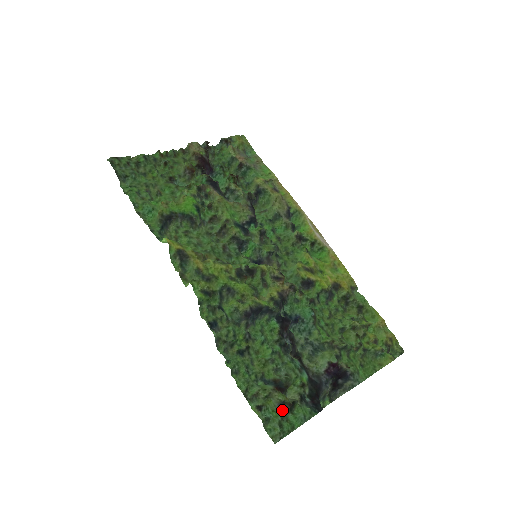
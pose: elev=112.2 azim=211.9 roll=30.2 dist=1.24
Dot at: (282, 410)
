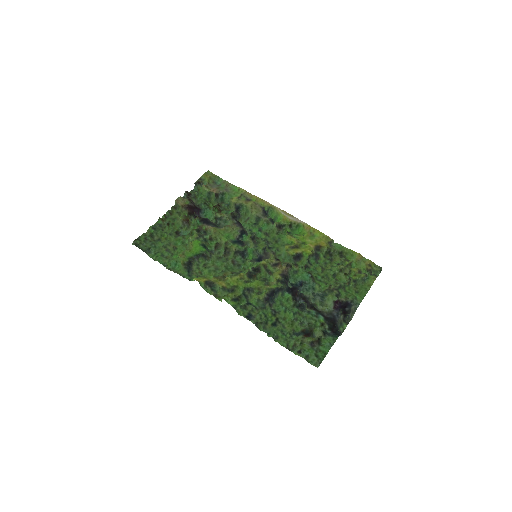
Dot at: (314, 347)
